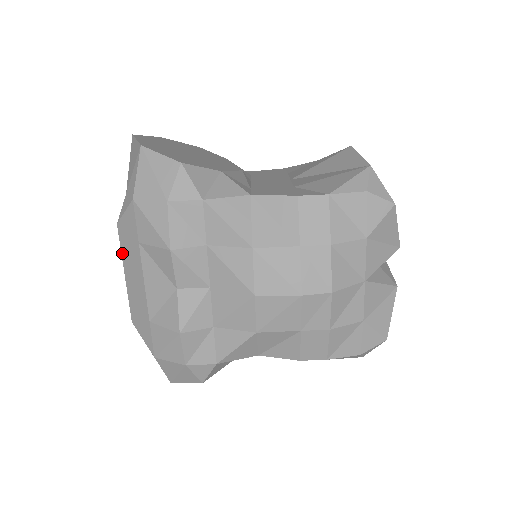
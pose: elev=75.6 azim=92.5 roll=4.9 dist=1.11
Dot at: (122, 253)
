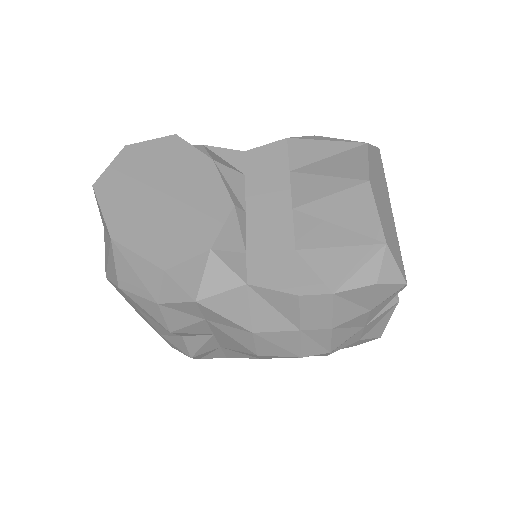
Dot at: occluded
